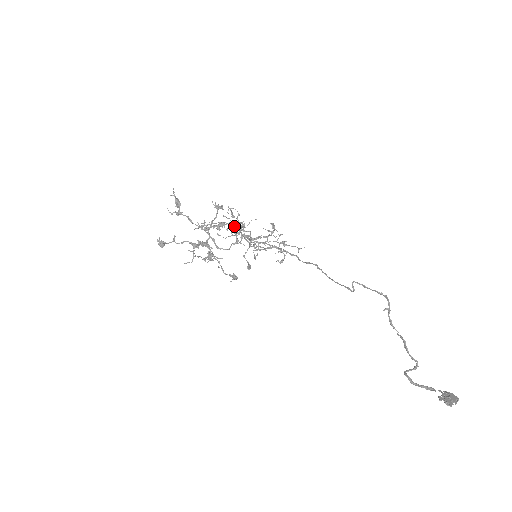
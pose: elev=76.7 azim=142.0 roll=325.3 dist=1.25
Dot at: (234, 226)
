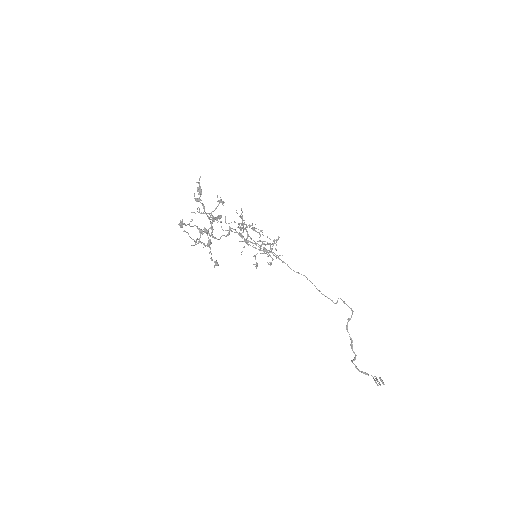
Dot at: (245, 227)
